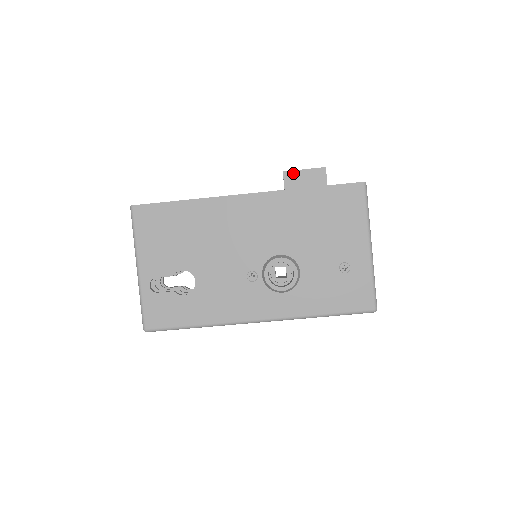
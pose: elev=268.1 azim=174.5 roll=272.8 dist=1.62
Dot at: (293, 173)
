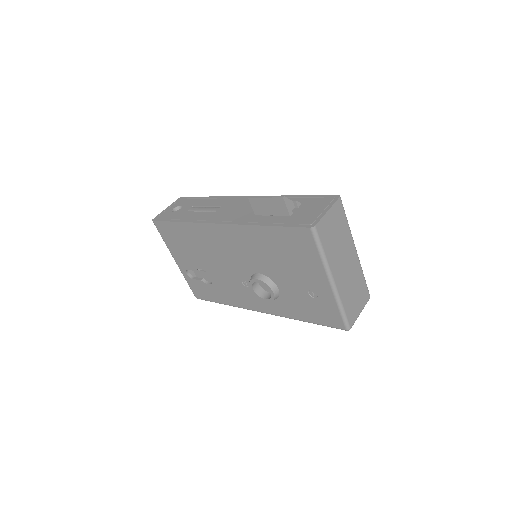
Dot at: (256, 200)
